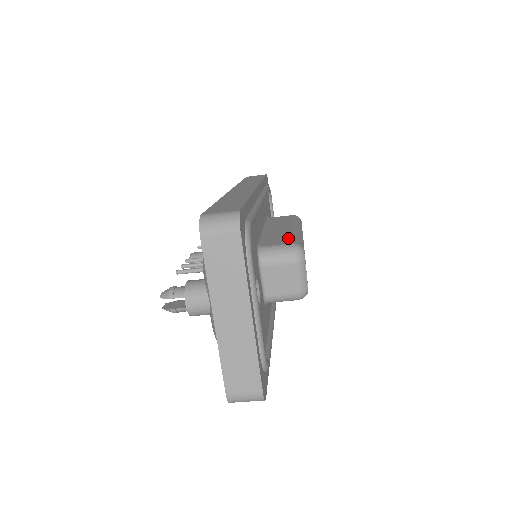
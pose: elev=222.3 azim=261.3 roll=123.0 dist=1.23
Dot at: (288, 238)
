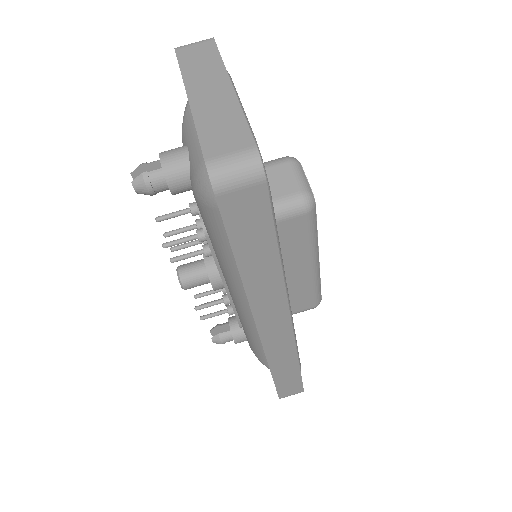
Dot at: occluded
